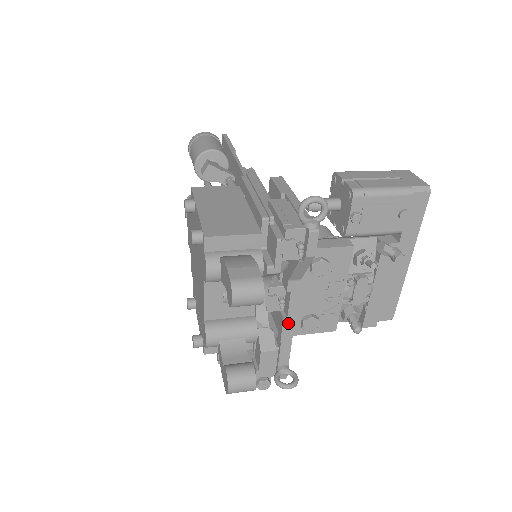
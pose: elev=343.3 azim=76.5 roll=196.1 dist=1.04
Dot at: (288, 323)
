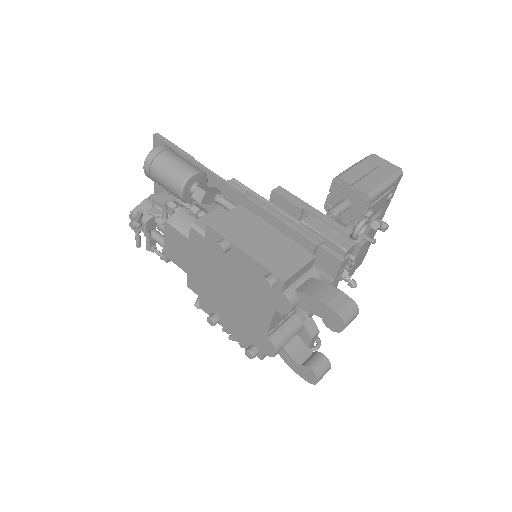
Dot at: occluded
